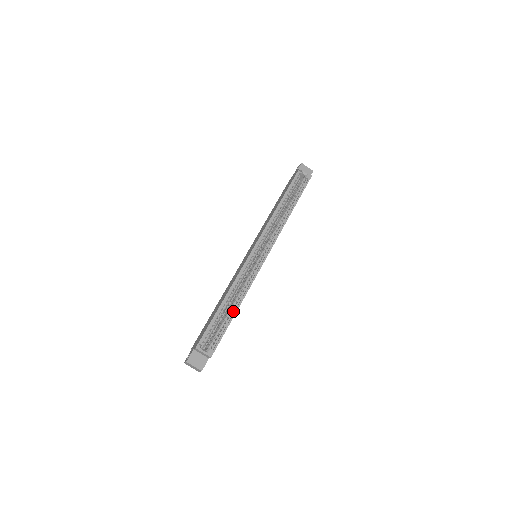
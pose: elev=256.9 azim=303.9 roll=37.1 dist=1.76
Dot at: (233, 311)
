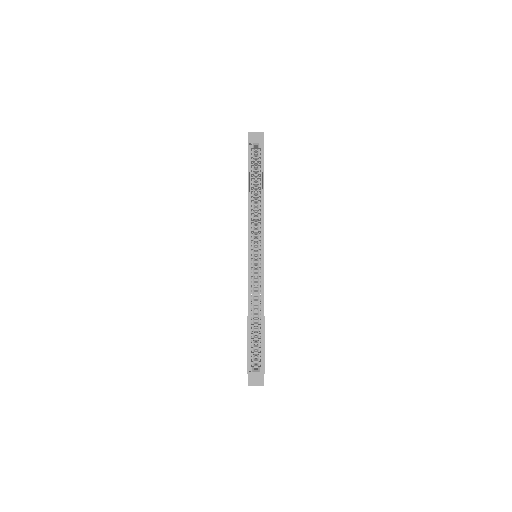
Dot at: (261, 323)
